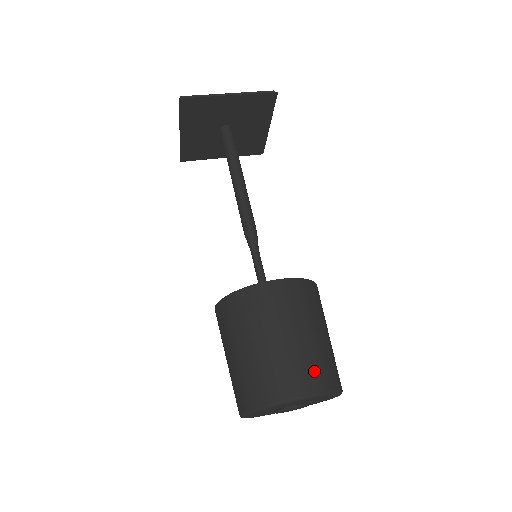
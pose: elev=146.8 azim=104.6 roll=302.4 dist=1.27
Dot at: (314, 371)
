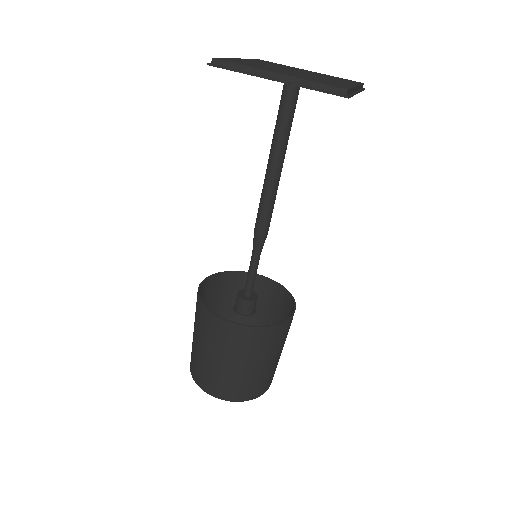
Dot at: (231, 389)
